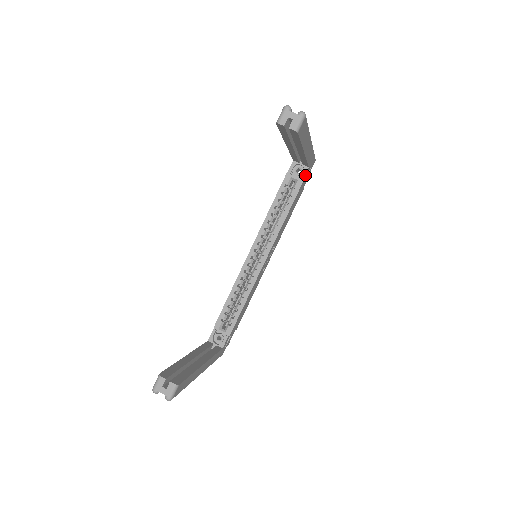
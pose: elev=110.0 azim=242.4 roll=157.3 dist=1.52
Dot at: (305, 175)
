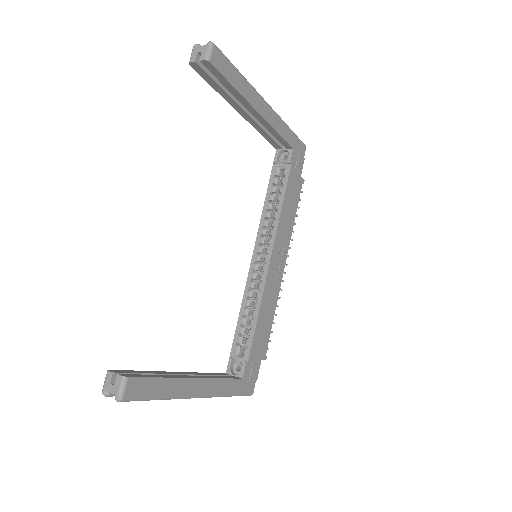
Dot at: (292, 158)
